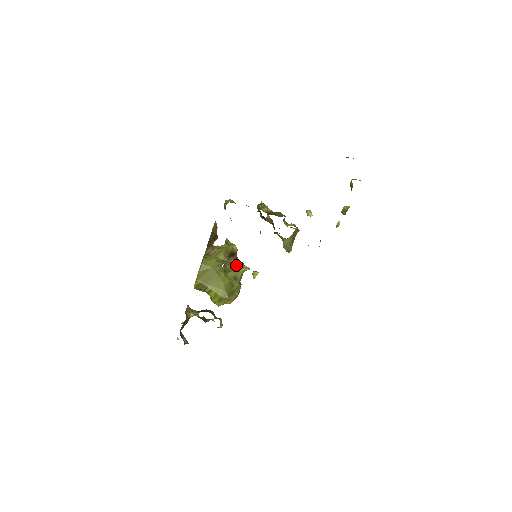
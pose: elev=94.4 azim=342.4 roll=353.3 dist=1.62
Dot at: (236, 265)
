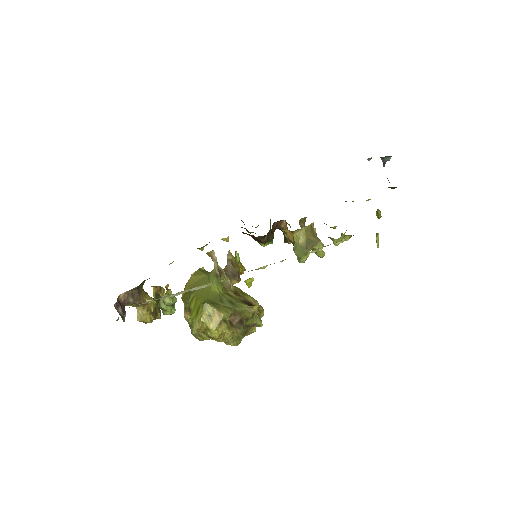
Dot at: occluded
